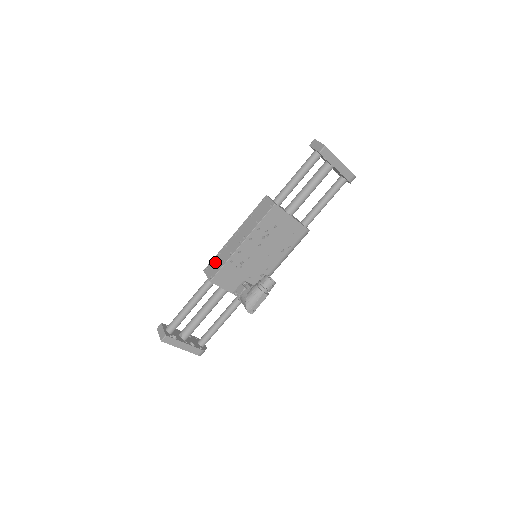
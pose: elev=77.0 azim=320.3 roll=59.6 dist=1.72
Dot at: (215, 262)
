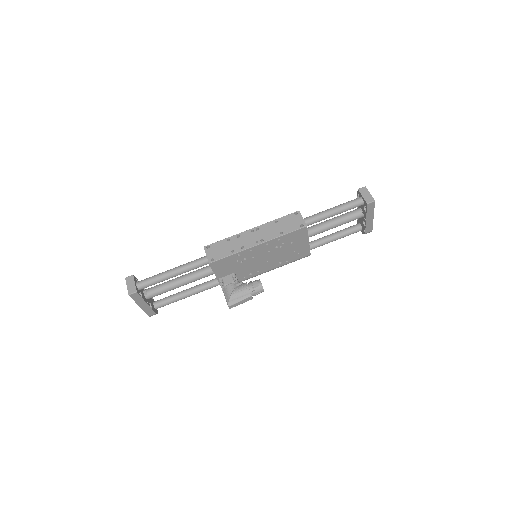
Dot at: (221, 246)
